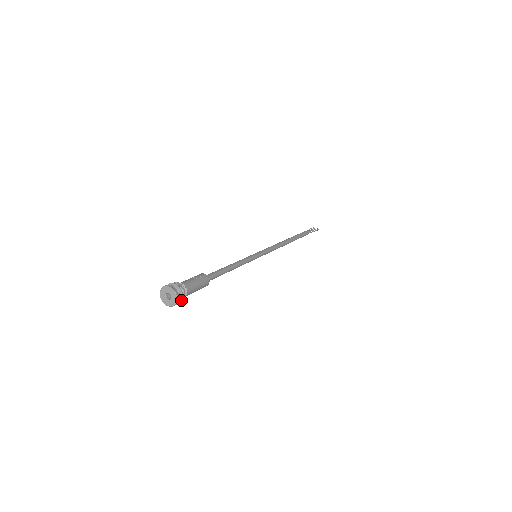
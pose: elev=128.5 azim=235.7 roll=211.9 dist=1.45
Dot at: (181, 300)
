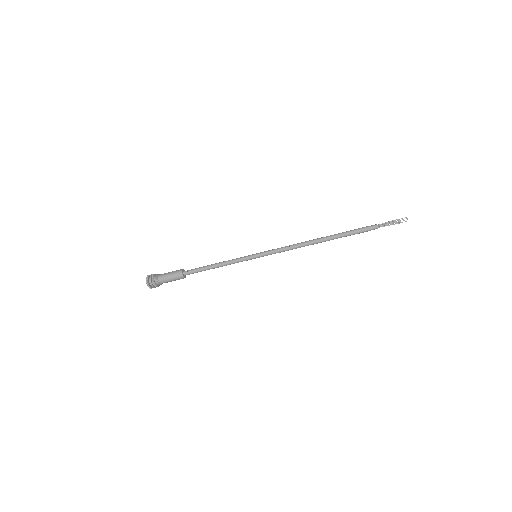
Dot at: (152, 286)
